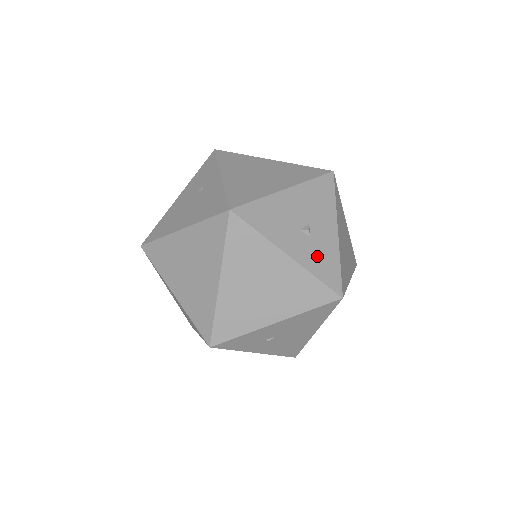
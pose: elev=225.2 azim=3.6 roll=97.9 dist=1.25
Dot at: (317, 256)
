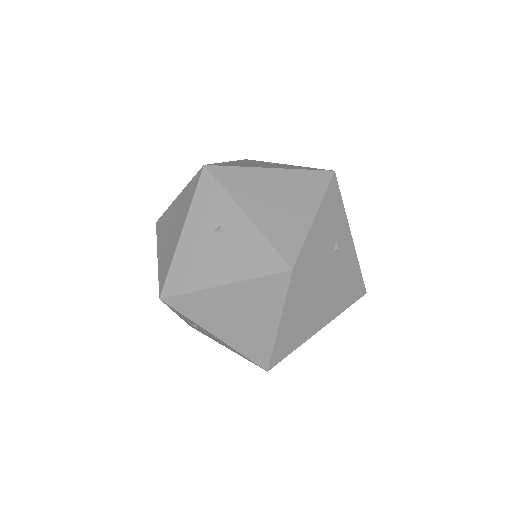
Dot at: (347, 268)
